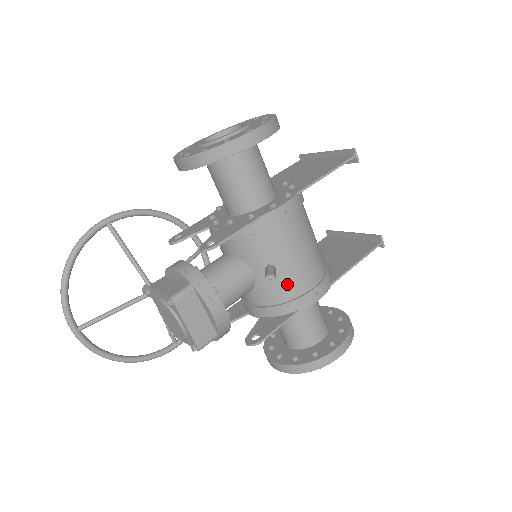
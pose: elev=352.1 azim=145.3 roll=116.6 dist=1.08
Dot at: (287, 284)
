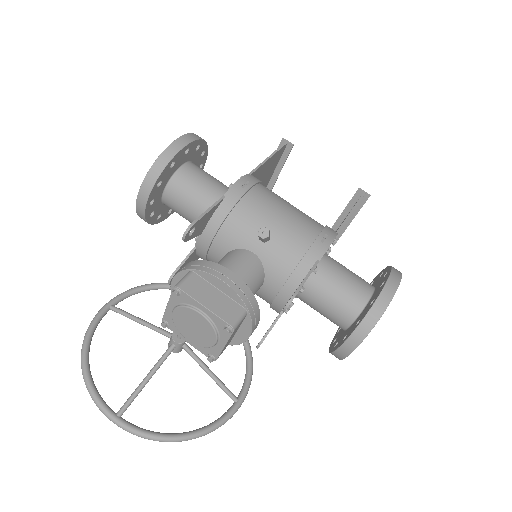
Dot at: (289, 242)
